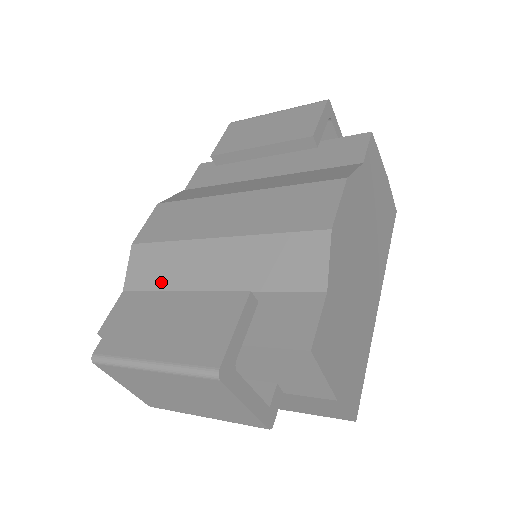
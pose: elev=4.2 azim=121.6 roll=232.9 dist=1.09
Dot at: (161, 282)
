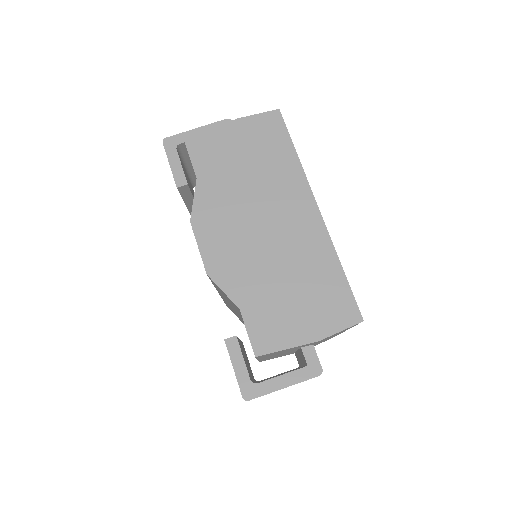
Dot at: occluded
